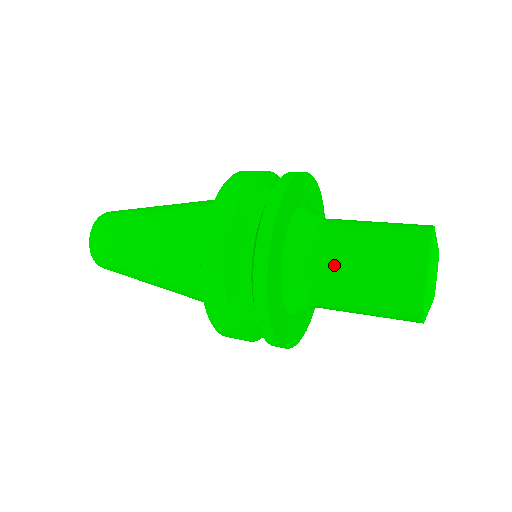
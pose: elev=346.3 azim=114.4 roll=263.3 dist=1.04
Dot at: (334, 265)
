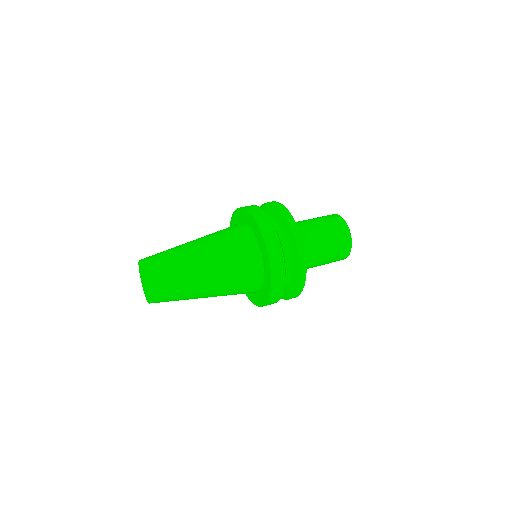
Dot at: (313, 238)
